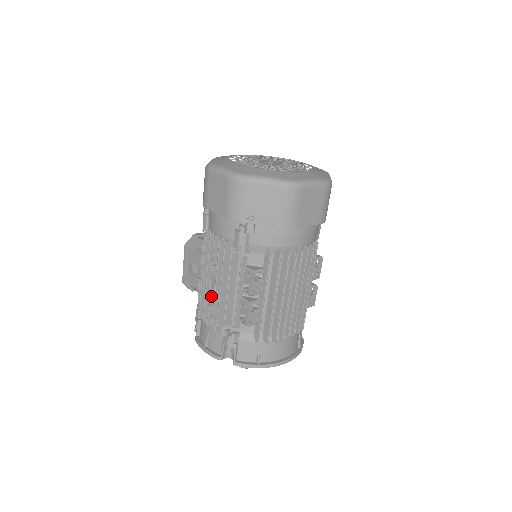
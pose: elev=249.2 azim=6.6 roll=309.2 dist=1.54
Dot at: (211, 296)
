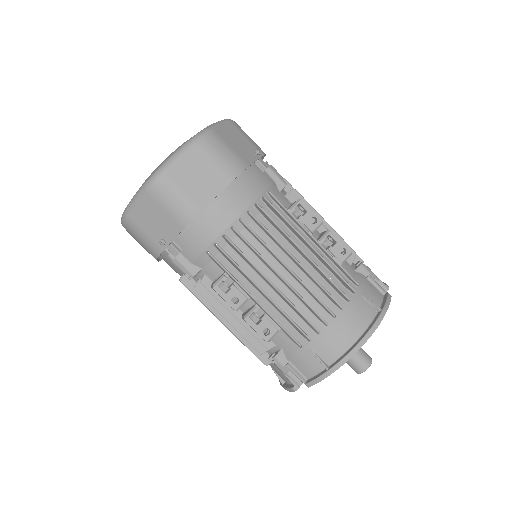
Dot at: occluded
